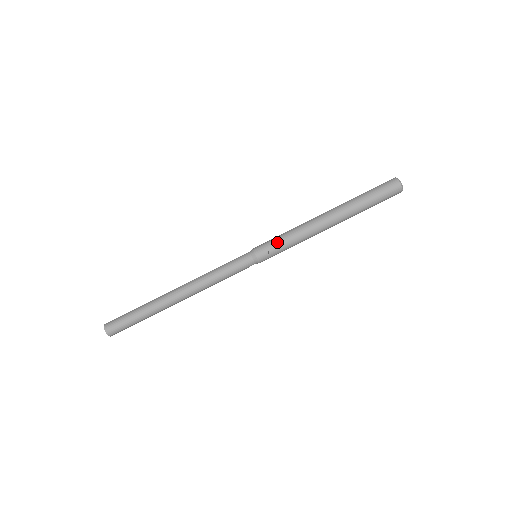
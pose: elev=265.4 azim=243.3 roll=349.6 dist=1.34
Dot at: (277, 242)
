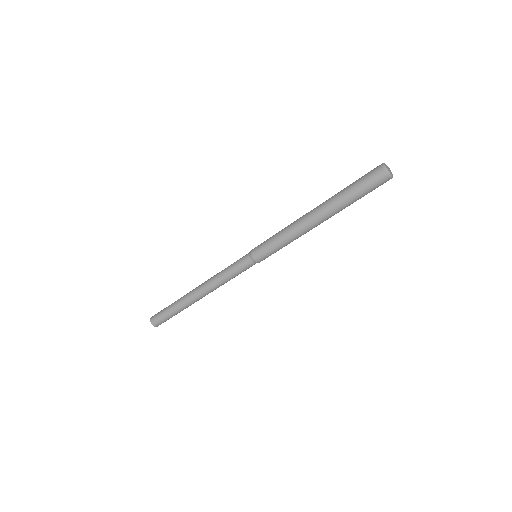
Dot at: (272, 247)
